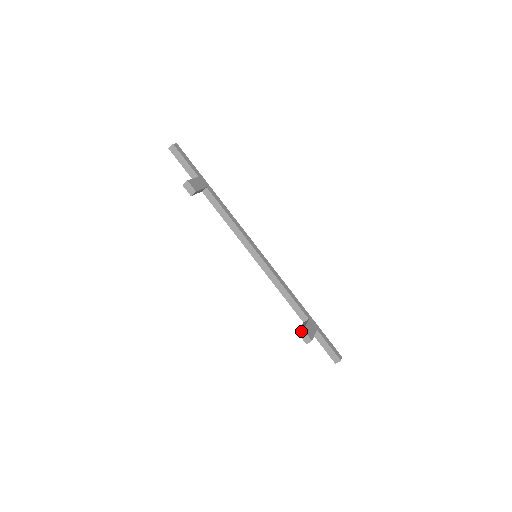
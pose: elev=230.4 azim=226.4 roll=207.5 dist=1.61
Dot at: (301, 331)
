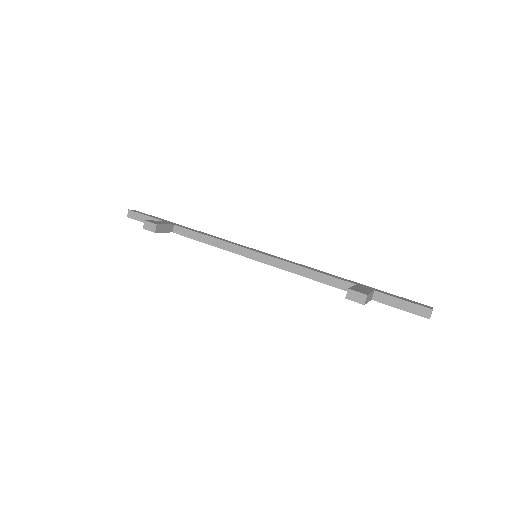
Dot at: occluded
